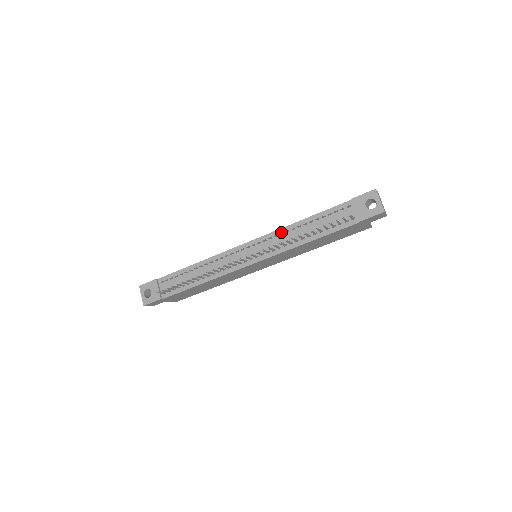
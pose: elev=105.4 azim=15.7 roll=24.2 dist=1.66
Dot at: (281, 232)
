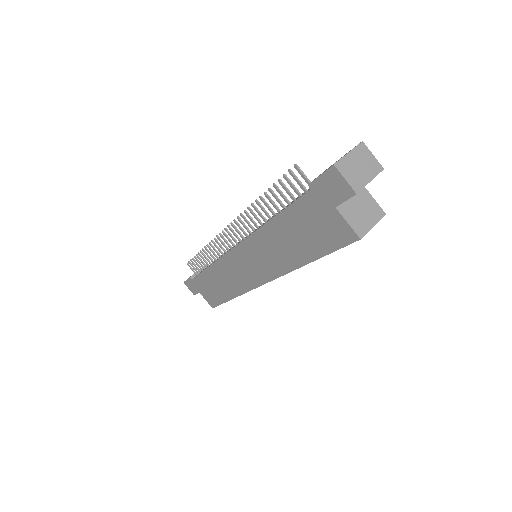
Dot at: occluded
